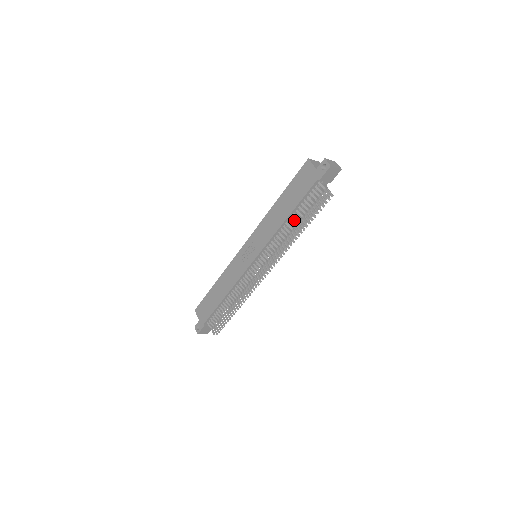
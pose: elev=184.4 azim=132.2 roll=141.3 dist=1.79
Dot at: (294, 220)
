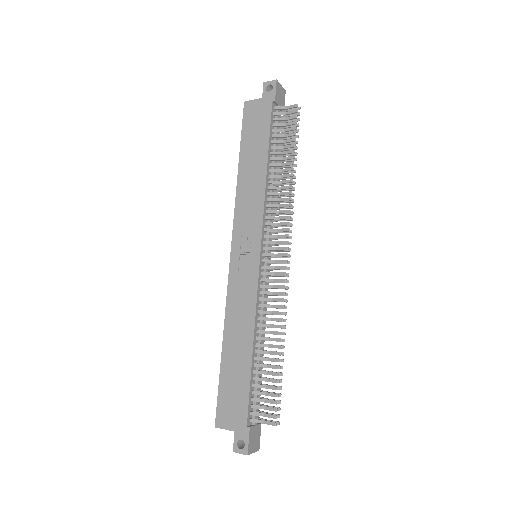
Dot at: (276, 165)
